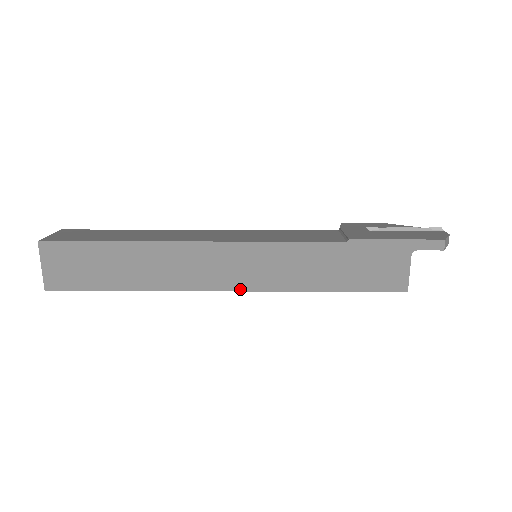
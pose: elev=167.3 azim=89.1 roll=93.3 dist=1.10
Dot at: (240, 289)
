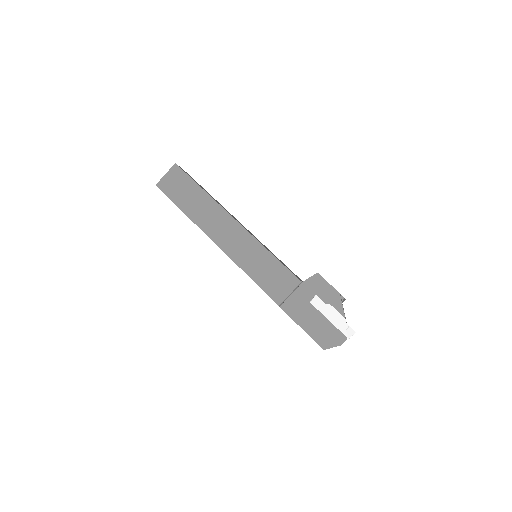
Dot at: occluded
